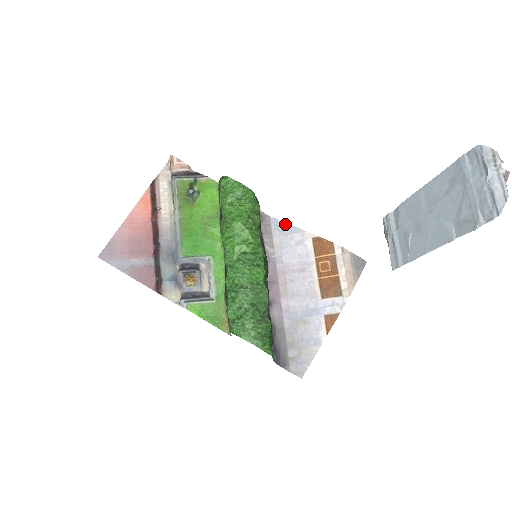
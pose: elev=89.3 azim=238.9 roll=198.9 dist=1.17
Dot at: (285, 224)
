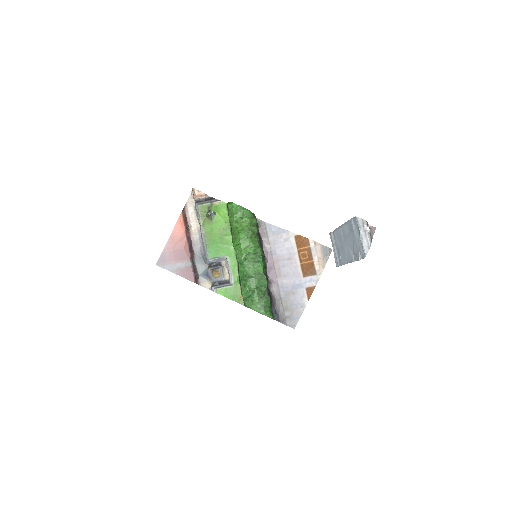
Dot at: (276, 227)
